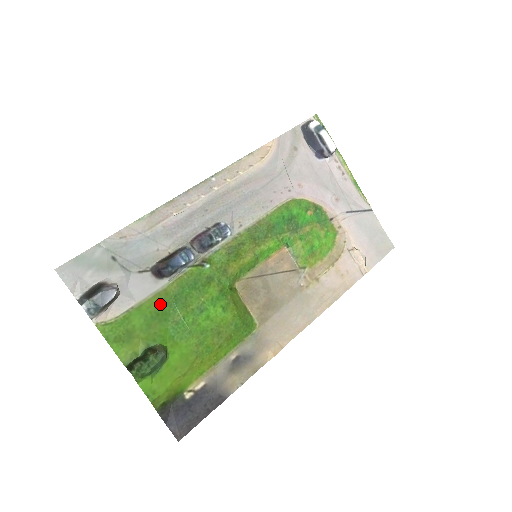
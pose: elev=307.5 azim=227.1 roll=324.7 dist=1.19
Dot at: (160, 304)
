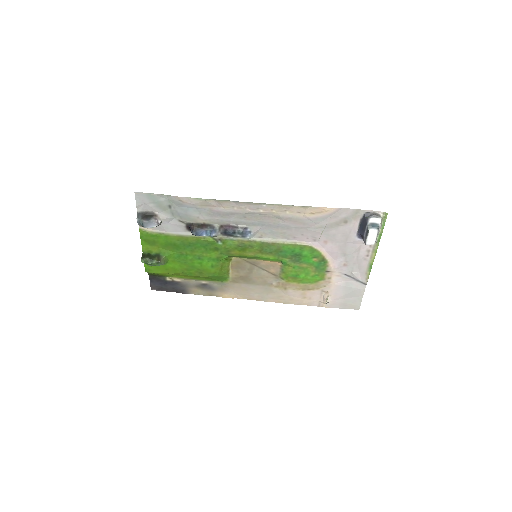
Dot at: (179, 241)
